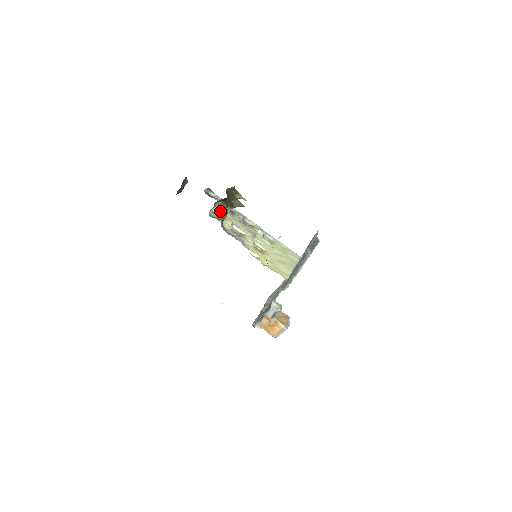
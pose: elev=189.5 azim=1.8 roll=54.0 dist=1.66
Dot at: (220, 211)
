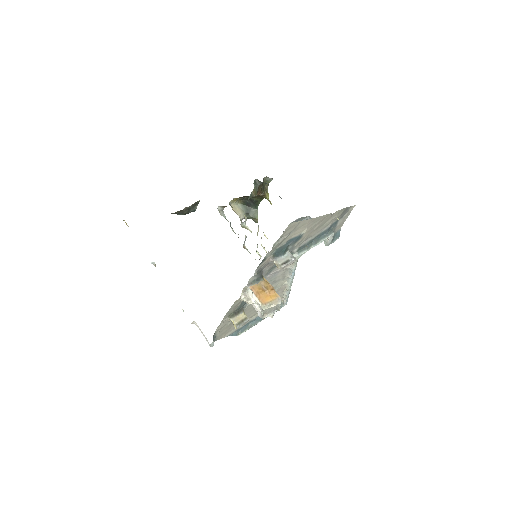
Dot at: (254, 186)
